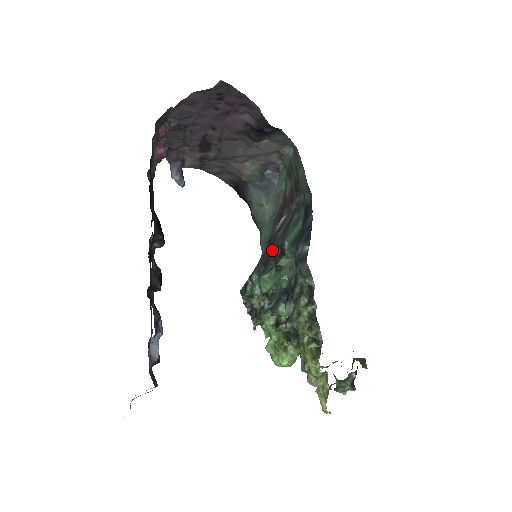
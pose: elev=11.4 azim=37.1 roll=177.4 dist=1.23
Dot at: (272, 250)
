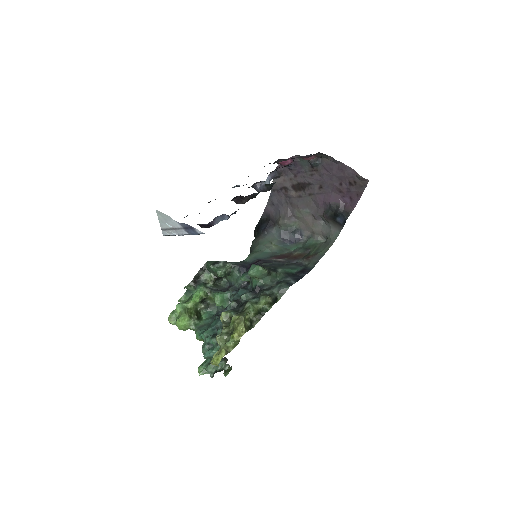
Dot at: (265, 264)
